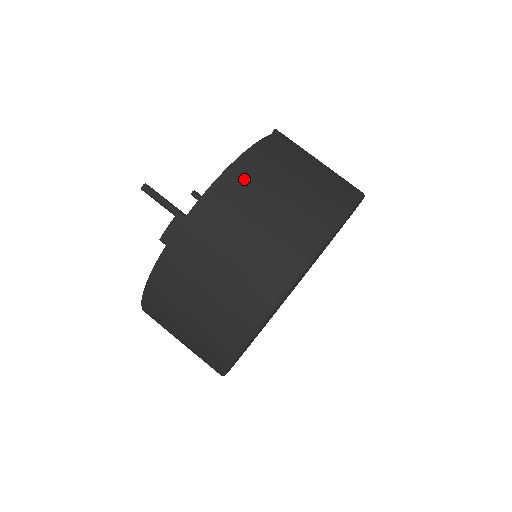
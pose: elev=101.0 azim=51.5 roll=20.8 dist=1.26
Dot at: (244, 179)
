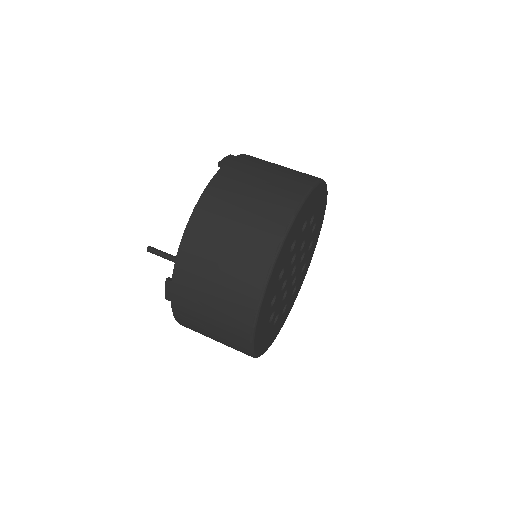
Dot at: (197, 240)
